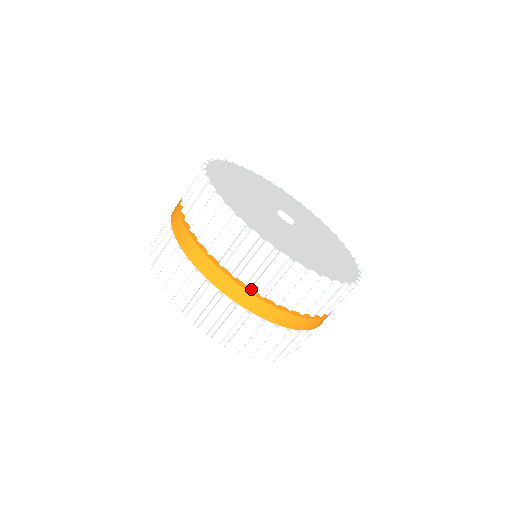
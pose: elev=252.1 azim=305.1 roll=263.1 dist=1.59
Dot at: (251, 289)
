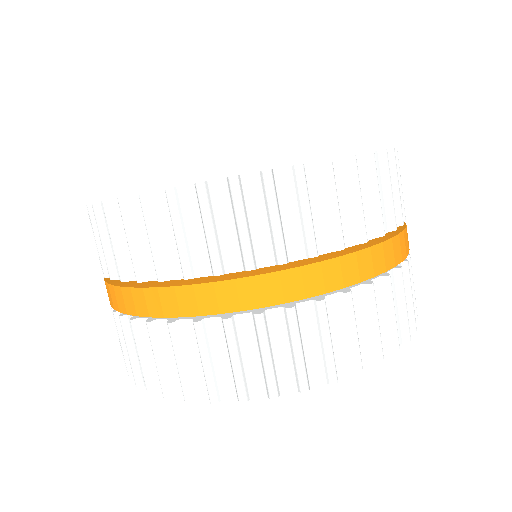
Dot at: (229, 276)
